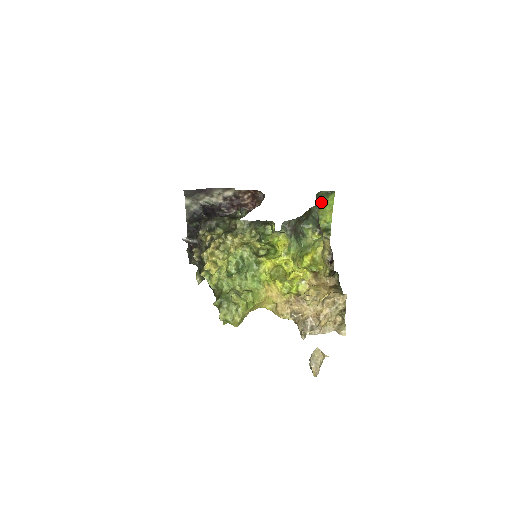
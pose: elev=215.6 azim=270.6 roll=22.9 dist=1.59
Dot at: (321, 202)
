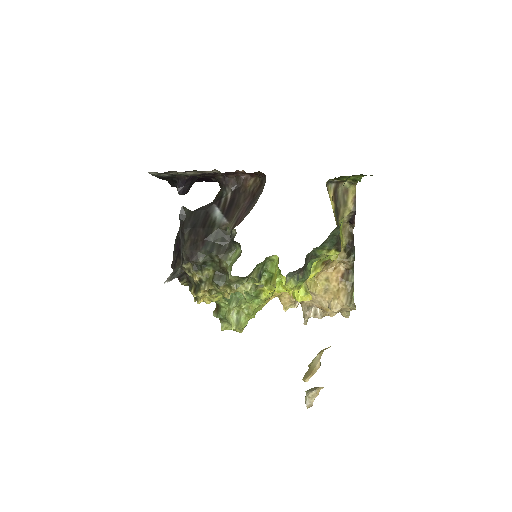
Dot at: occluded
